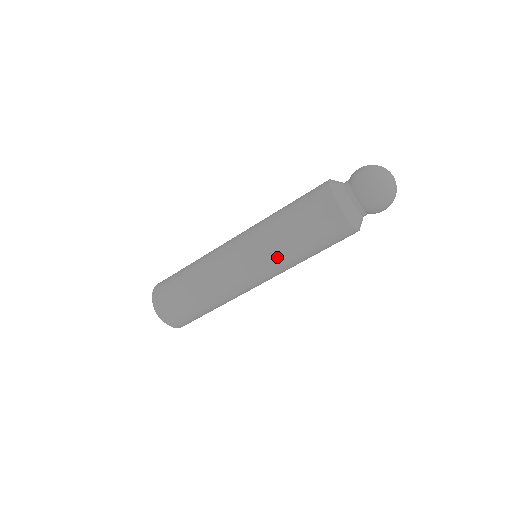
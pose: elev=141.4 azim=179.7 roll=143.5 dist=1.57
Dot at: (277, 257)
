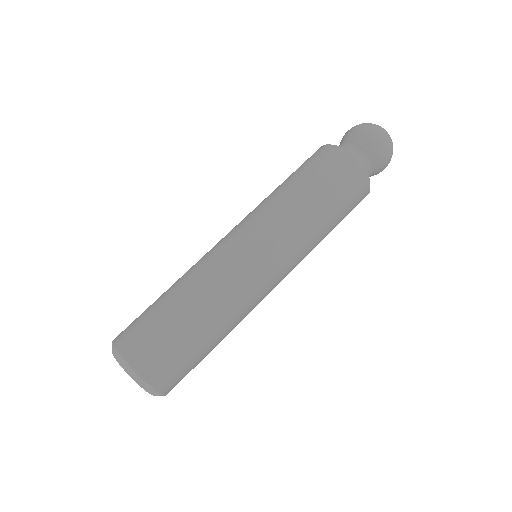
Dot at: (280, 216)
